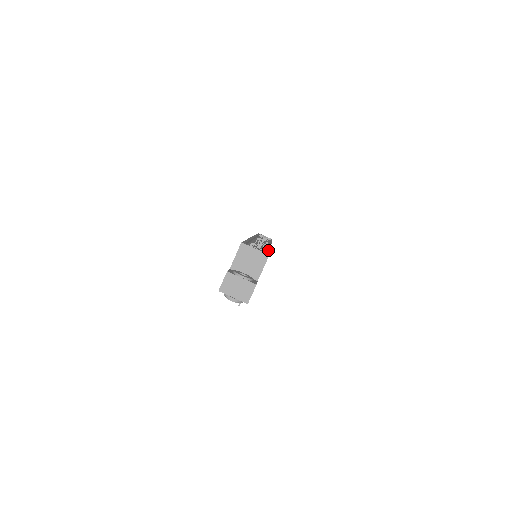
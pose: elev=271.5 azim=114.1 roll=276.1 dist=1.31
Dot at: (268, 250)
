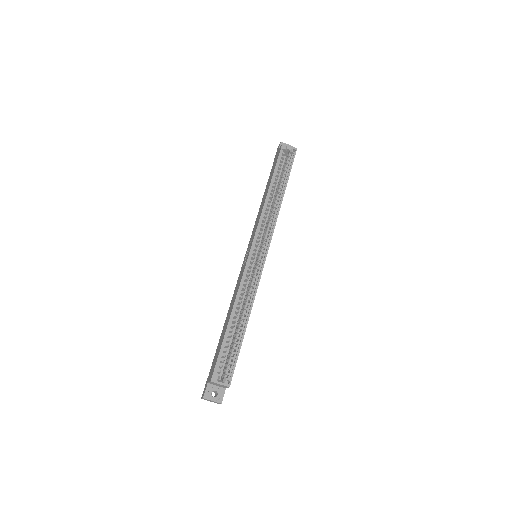
Dot at: (239, 350)
